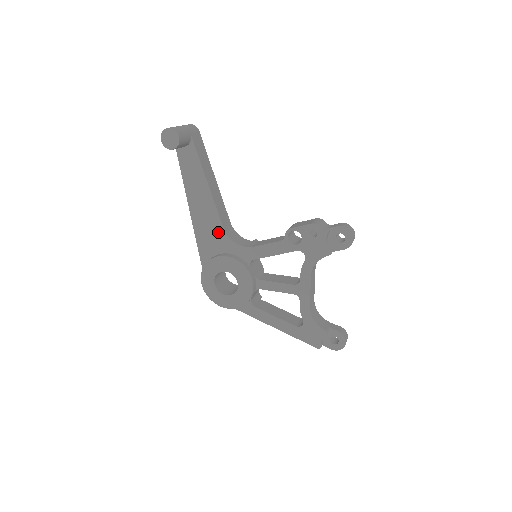
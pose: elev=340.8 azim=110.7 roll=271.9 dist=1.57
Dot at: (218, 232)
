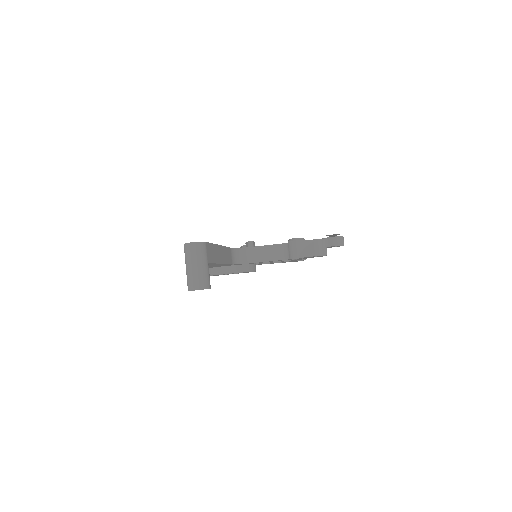
Dot at: occluded
